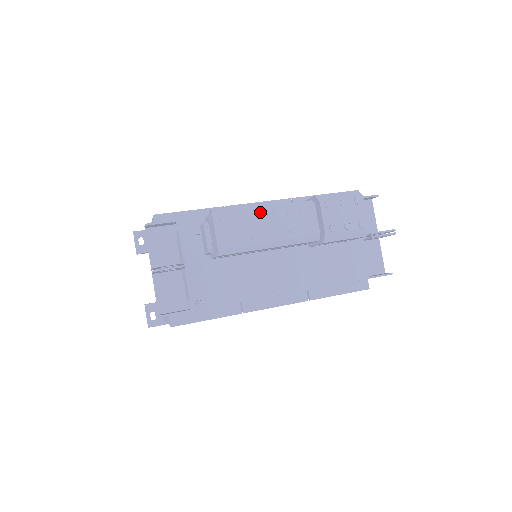
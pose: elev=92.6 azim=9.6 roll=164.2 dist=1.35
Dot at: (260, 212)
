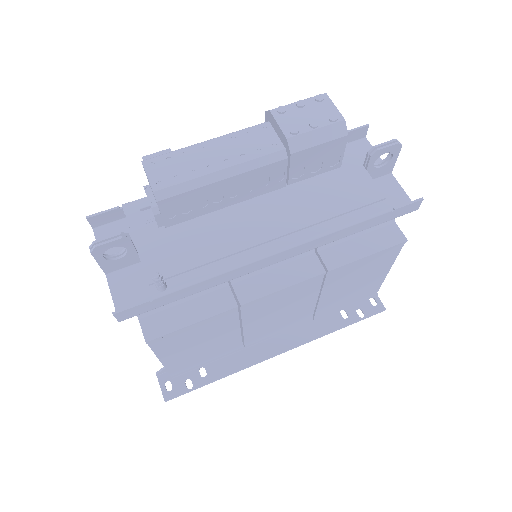
Dot at: (200, 144)
